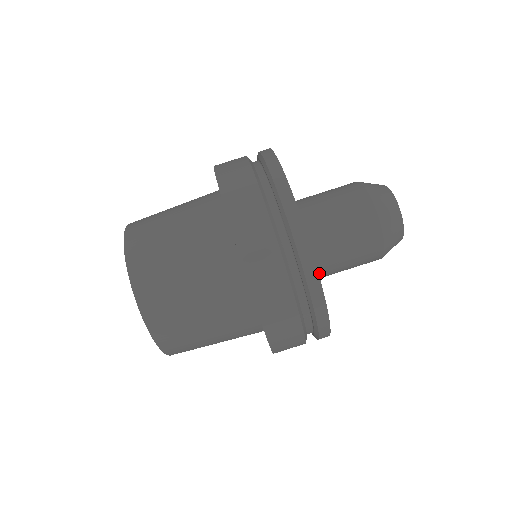
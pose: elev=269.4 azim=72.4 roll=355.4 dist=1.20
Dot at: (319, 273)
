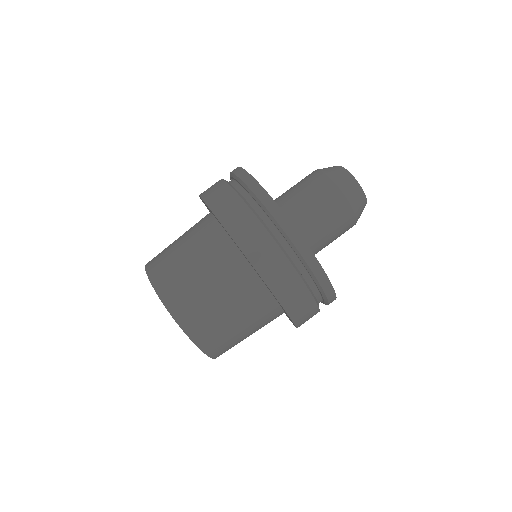
Dot at: (294, 225)
